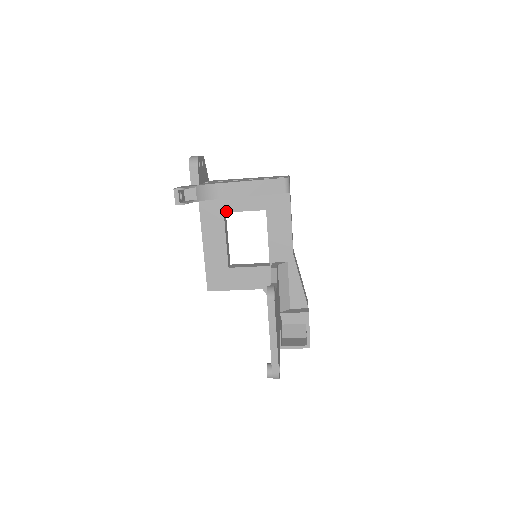
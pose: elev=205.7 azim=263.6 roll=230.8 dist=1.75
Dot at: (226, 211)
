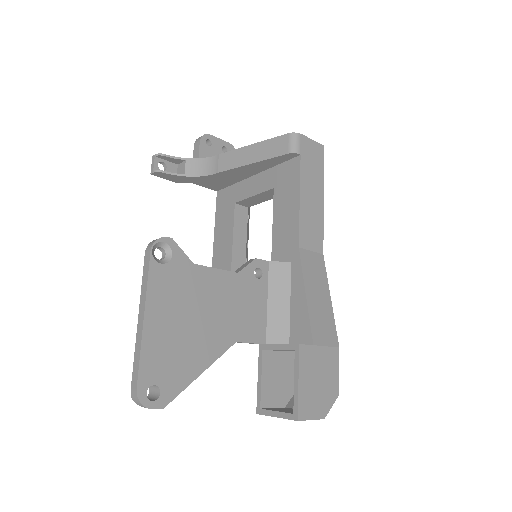
Dot at: (237, 200)
